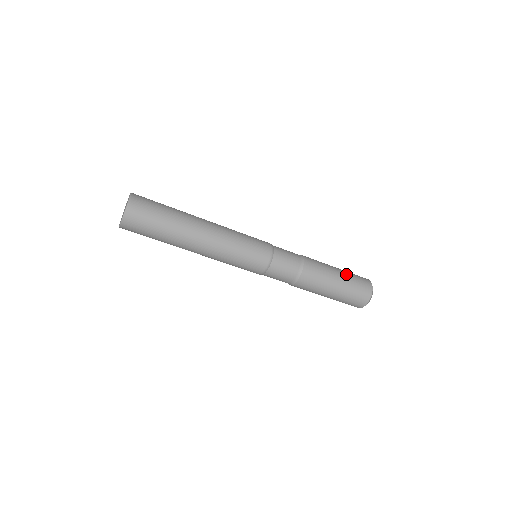
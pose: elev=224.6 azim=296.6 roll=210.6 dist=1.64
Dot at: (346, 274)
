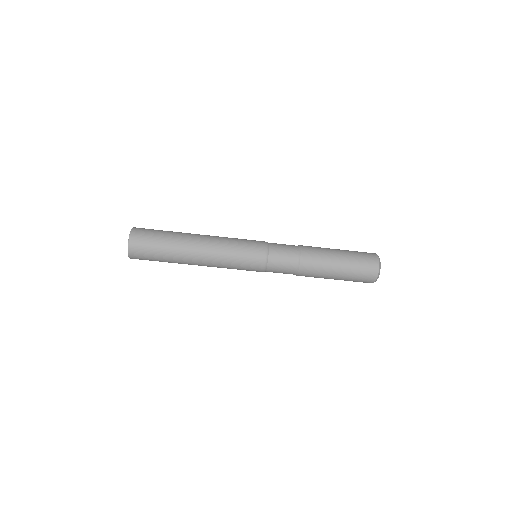
Dot at: (349, 258)
